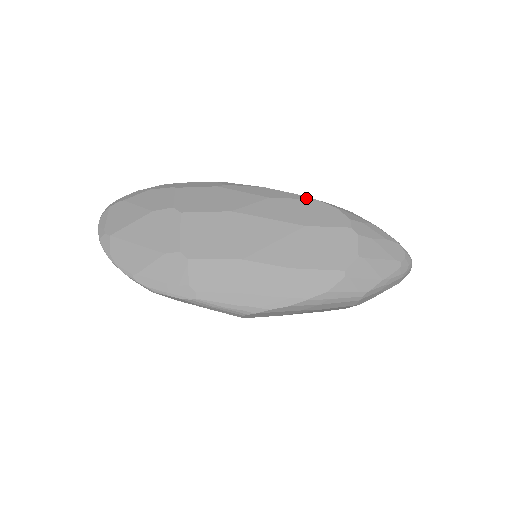
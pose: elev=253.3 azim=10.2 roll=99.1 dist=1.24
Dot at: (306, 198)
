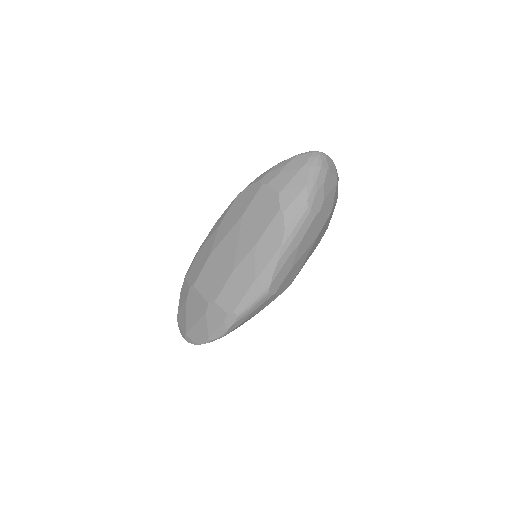
Dot at: (233, 201)
